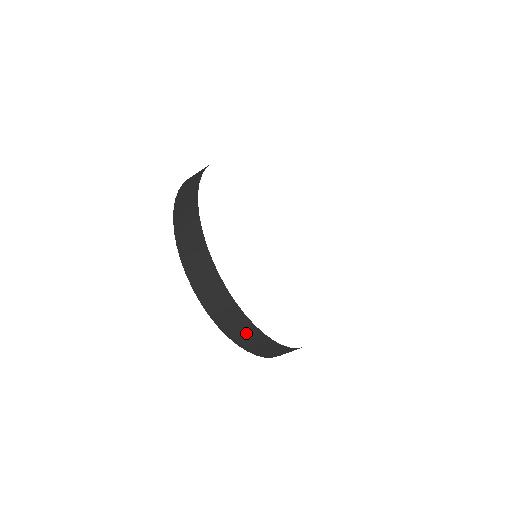
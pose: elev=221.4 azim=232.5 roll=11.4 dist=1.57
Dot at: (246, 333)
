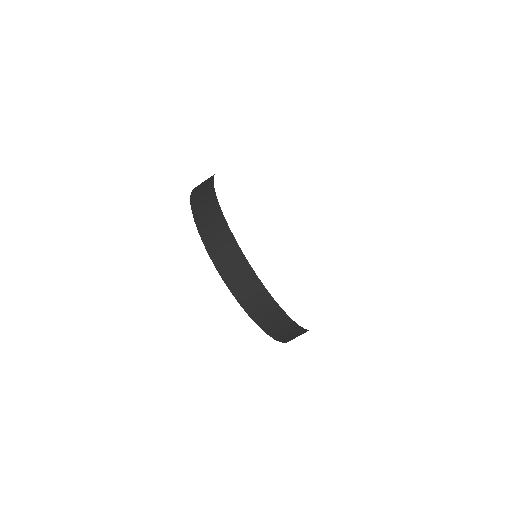
Dot at: (285, 329)
